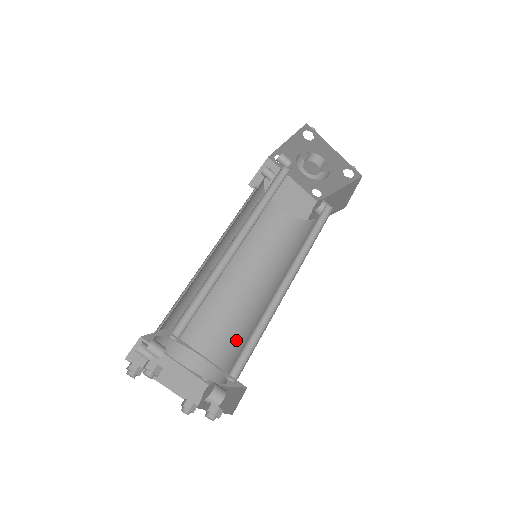
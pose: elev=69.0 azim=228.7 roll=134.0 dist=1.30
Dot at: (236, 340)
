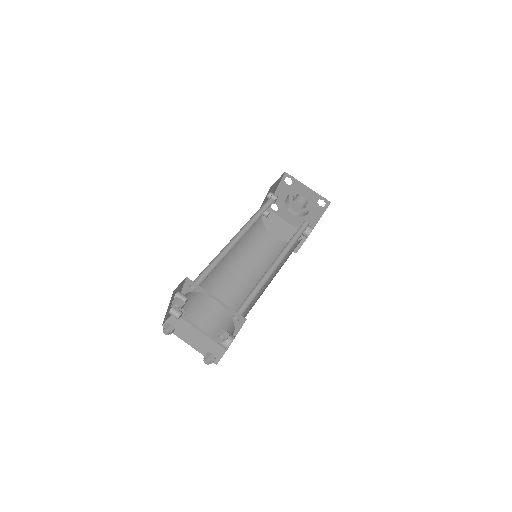
Dot at: (244, 313)
